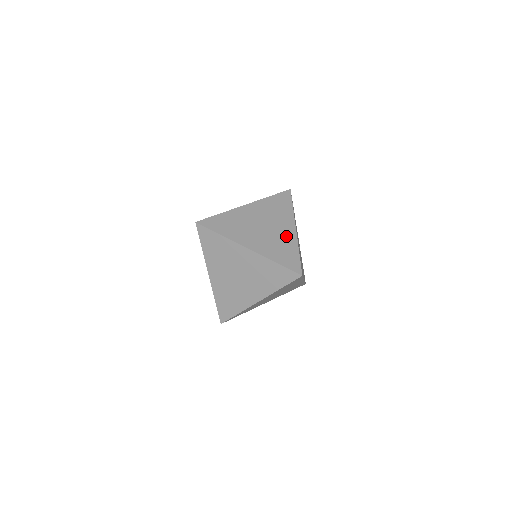
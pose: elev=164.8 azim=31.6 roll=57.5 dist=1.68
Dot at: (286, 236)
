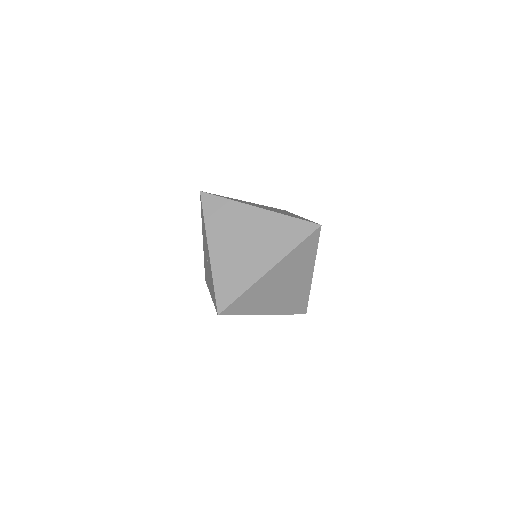
Dot at: (293, 215)
